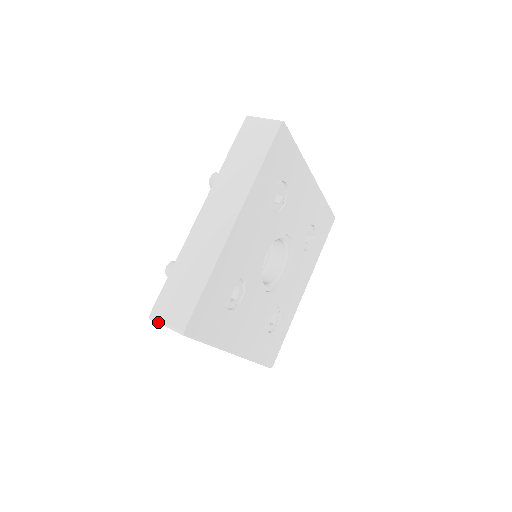
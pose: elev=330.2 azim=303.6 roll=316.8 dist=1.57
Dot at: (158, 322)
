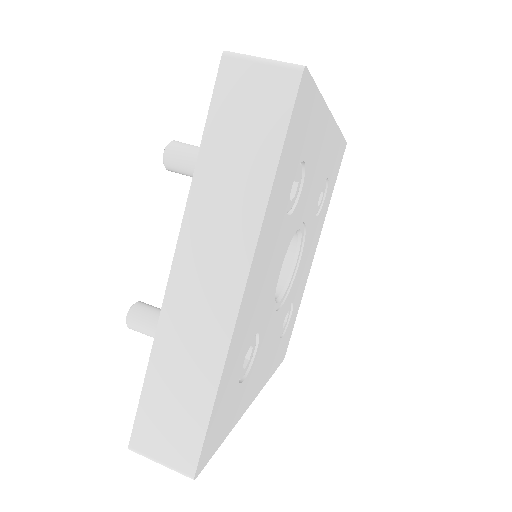
Dot at: occluded
